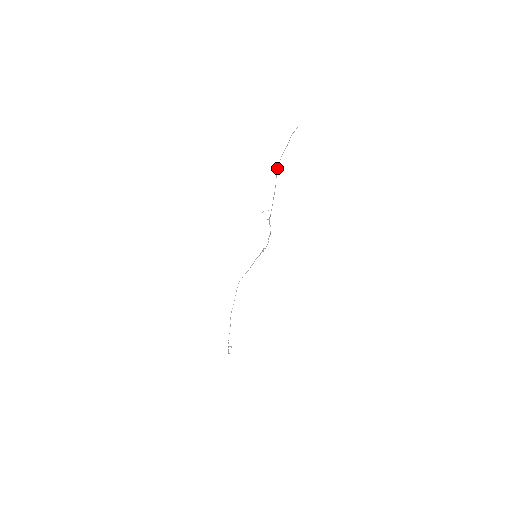
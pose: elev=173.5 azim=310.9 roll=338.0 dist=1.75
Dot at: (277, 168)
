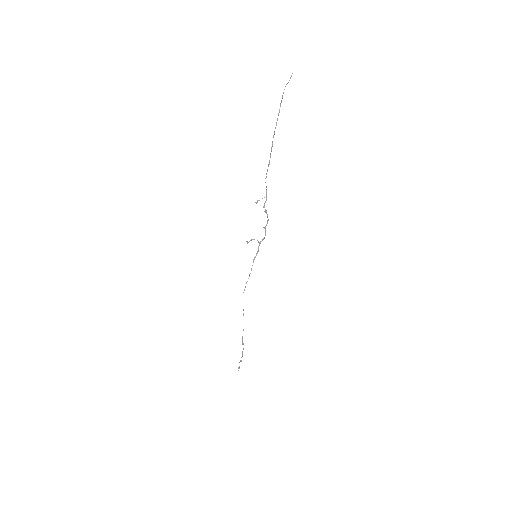
Dot at: occluded
